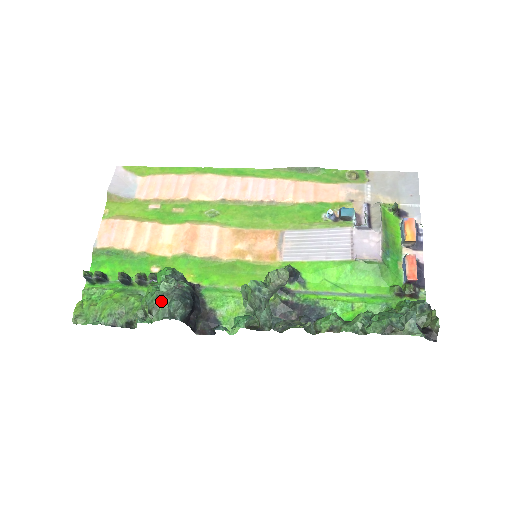
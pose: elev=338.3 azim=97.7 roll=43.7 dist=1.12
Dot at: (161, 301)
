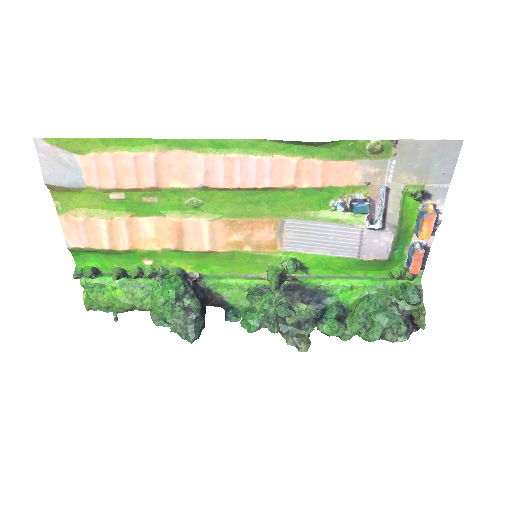
Dot at: (177, 331)
